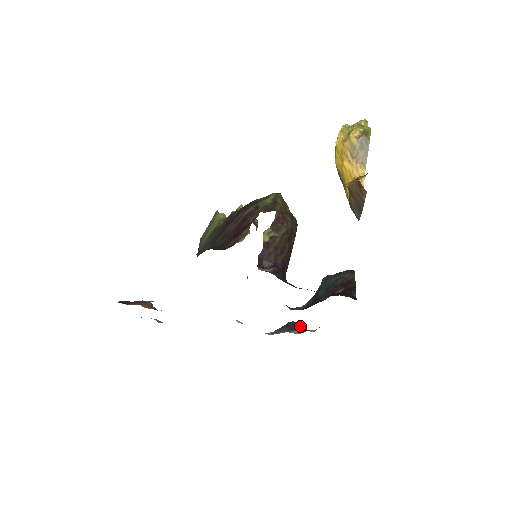
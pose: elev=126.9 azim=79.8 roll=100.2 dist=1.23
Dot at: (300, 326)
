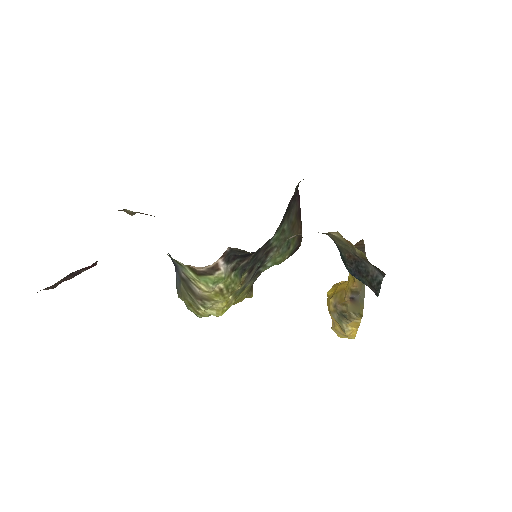
Dot at: occluded
